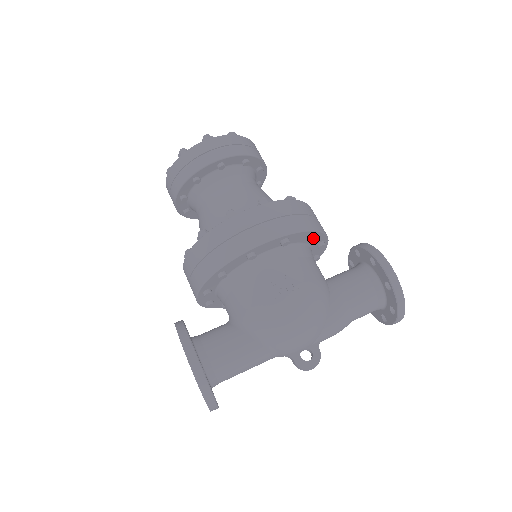
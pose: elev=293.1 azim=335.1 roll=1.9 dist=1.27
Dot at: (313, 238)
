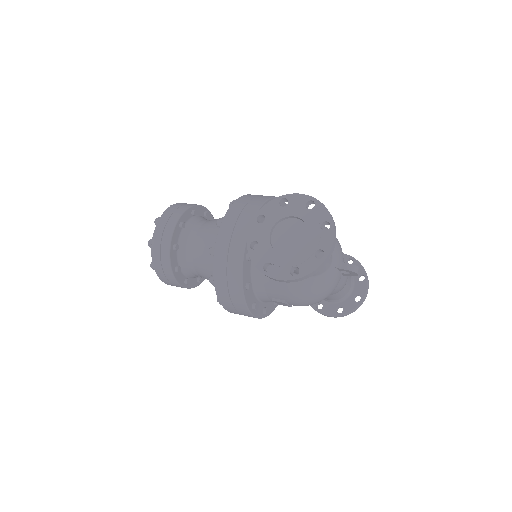
Dot at: occluded
